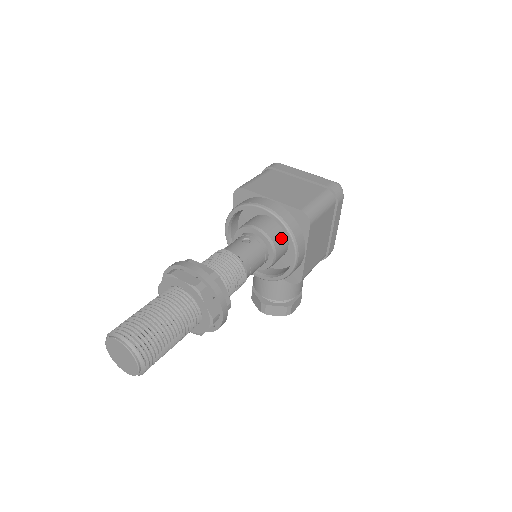
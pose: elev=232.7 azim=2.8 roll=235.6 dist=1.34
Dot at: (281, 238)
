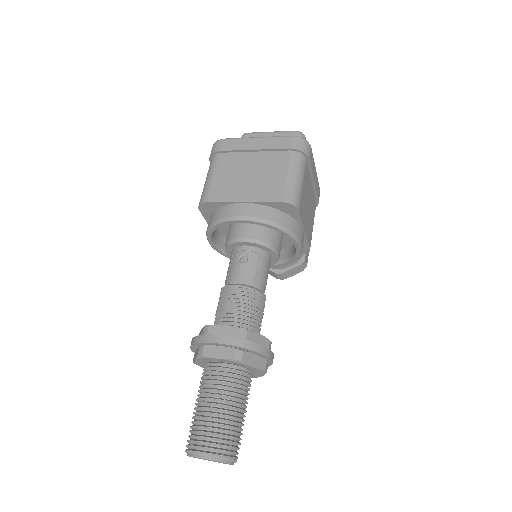
Dot at: (274, 232)
